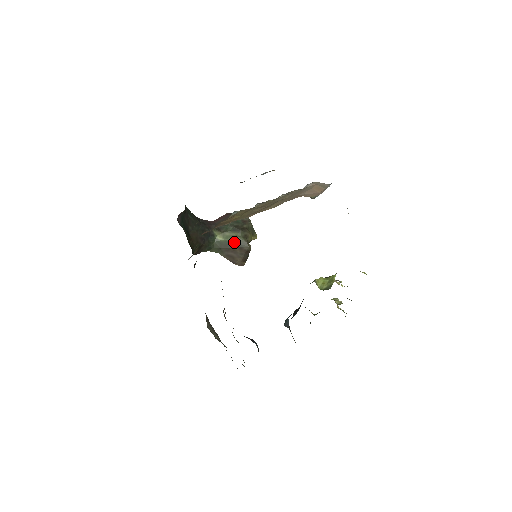
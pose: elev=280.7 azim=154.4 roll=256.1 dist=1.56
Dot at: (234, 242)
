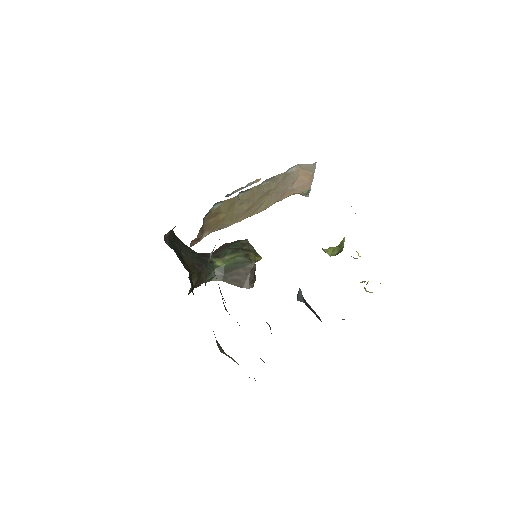
Dot at: (236, 263)
